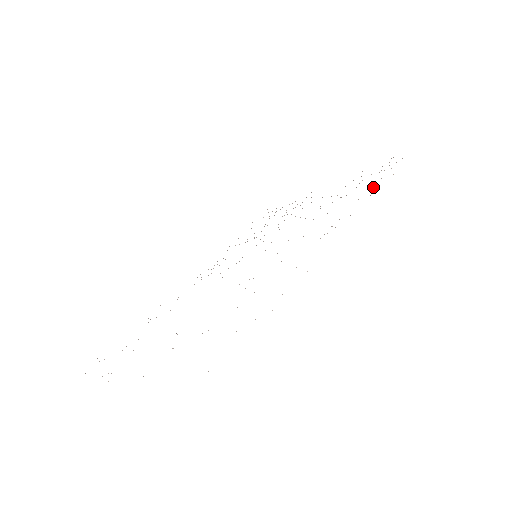
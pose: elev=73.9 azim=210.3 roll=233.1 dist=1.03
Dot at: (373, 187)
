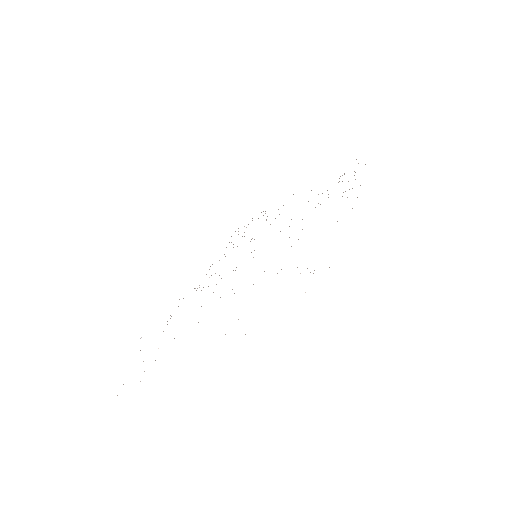
Dot at: occluded
